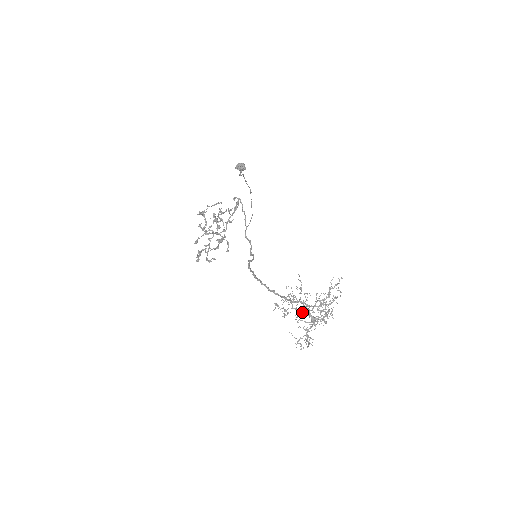
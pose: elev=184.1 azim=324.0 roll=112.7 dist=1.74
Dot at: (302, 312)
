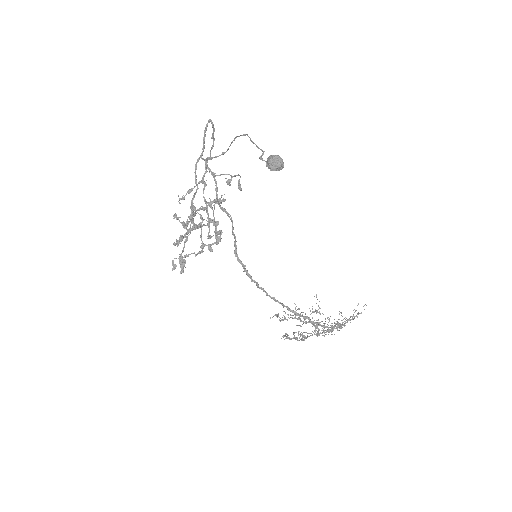
Dot at: occluded
